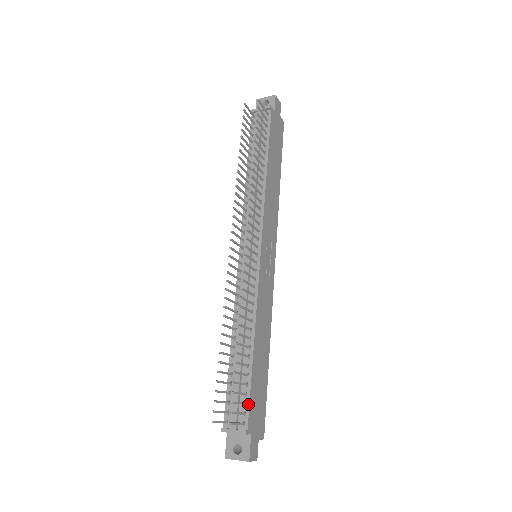
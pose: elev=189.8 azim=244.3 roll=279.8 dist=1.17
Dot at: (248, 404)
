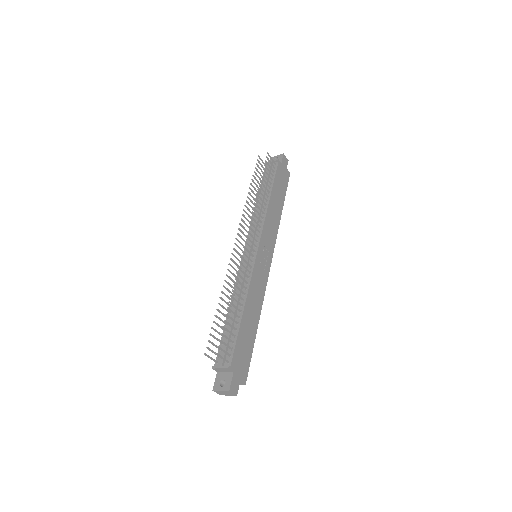
Dot at: (233, 349)
